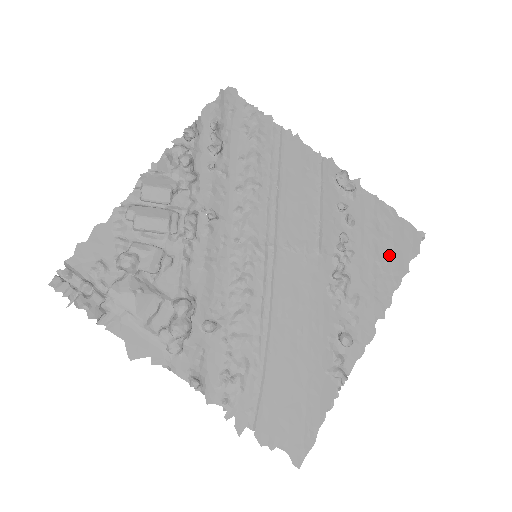
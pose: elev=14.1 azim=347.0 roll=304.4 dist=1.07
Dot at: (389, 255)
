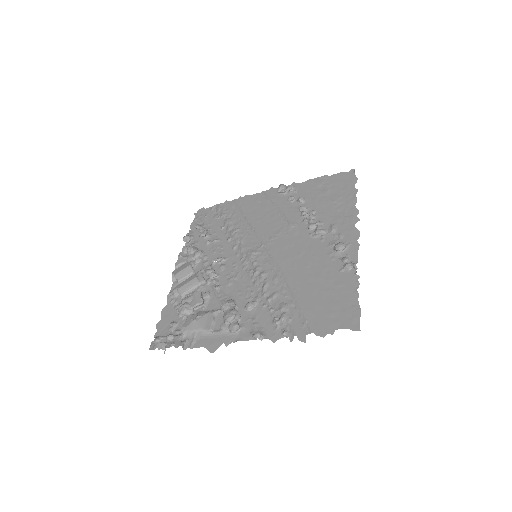
Dot at: (338, 194)
